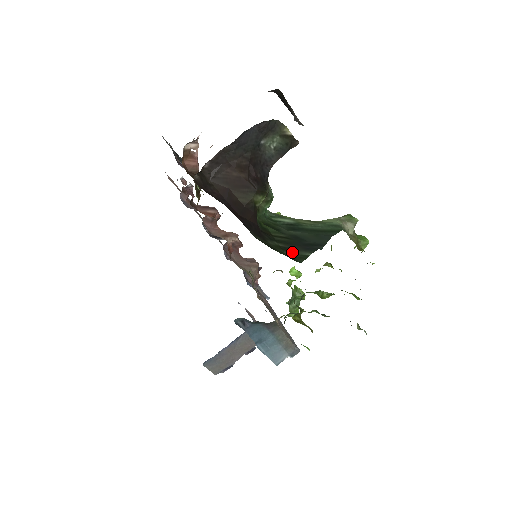
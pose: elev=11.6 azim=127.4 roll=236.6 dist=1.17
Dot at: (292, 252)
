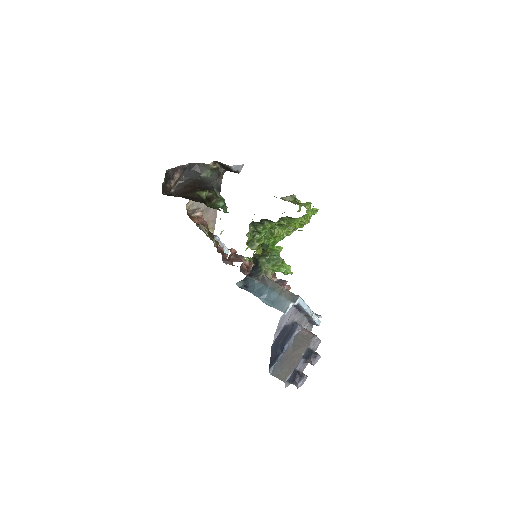
Dot at: occluded
